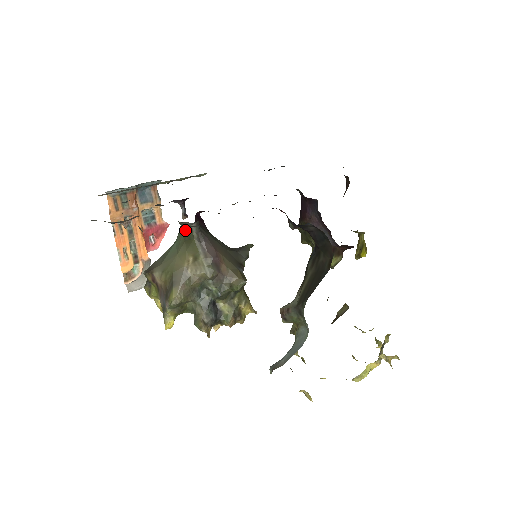
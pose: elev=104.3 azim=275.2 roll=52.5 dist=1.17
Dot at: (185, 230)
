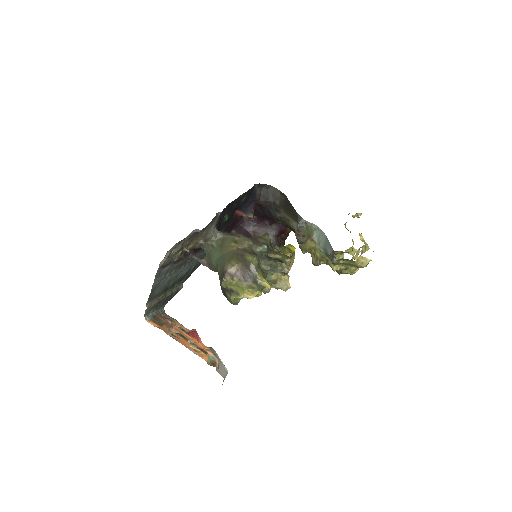
Dot at: (214, 240)
